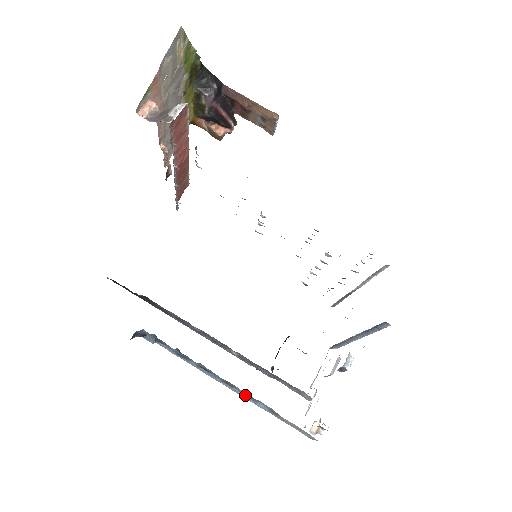
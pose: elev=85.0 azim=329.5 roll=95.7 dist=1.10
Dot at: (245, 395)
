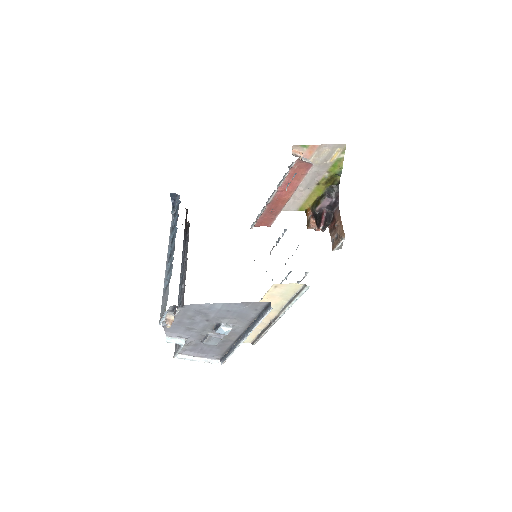
Dot at: (168, 271)
